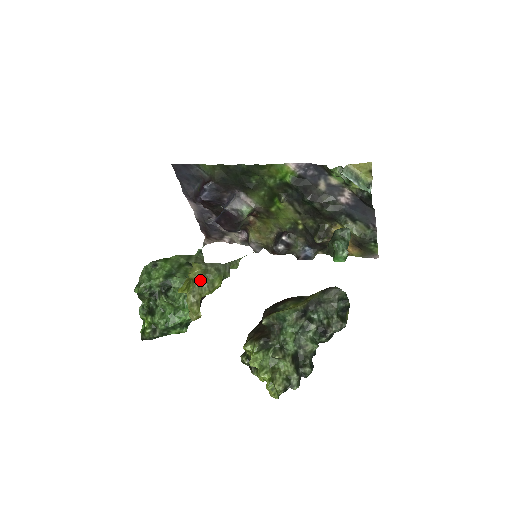
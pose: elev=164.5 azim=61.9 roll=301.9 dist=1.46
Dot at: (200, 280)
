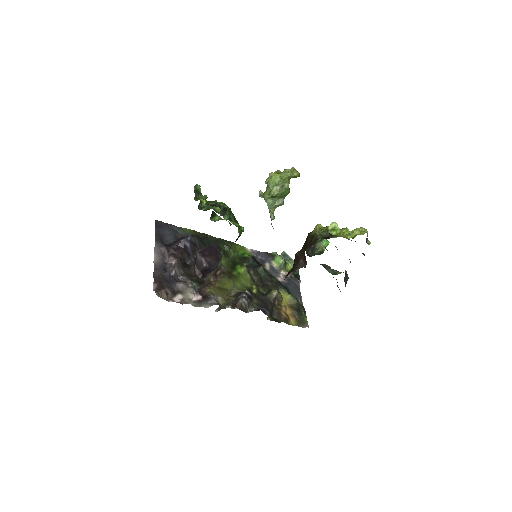
Dot at: occluded
